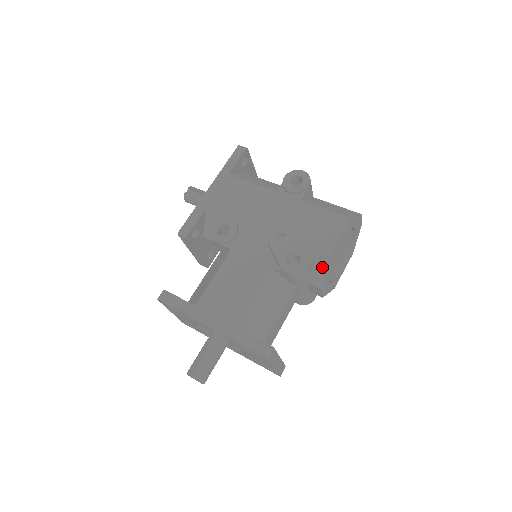
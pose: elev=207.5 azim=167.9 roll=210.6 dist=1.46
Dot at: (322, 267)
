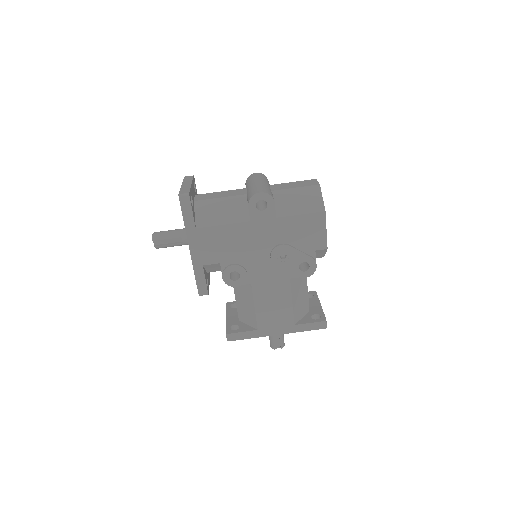
Dot at: (322, 253)
